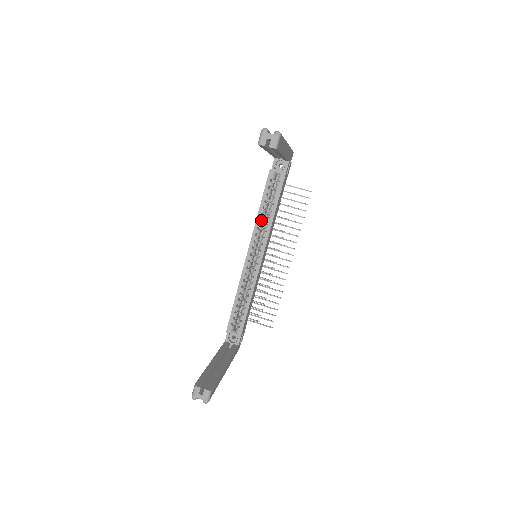
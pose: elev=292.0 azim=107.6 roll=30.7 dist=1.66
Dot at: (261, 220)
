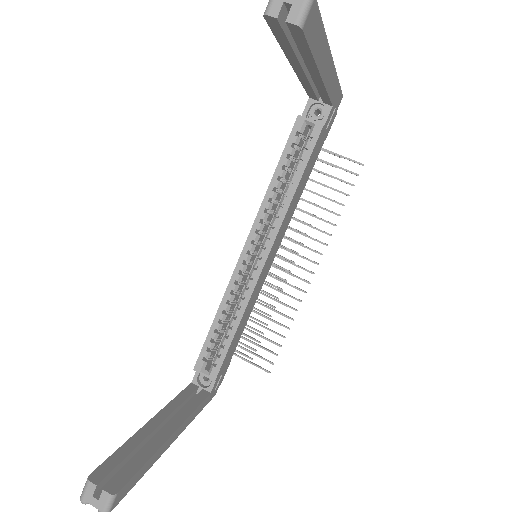
Dot at: (273, 198)
